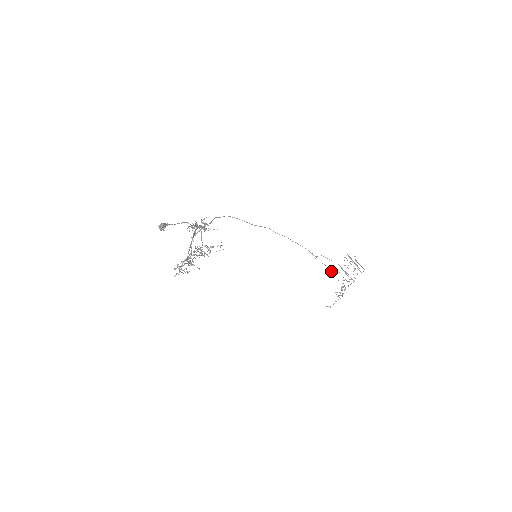
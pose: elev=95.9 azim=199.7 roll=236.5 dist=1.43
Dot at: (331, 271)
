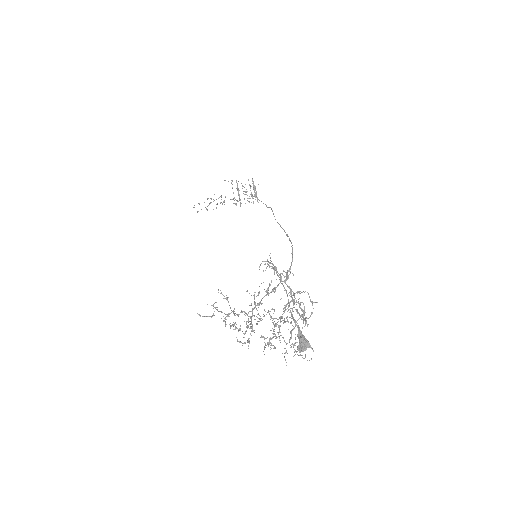
Dot at: occluded
